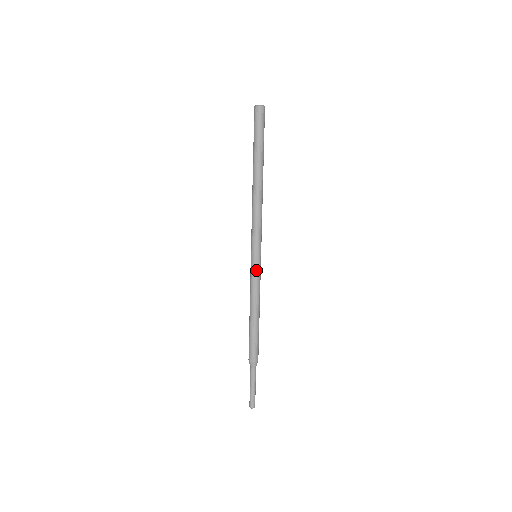
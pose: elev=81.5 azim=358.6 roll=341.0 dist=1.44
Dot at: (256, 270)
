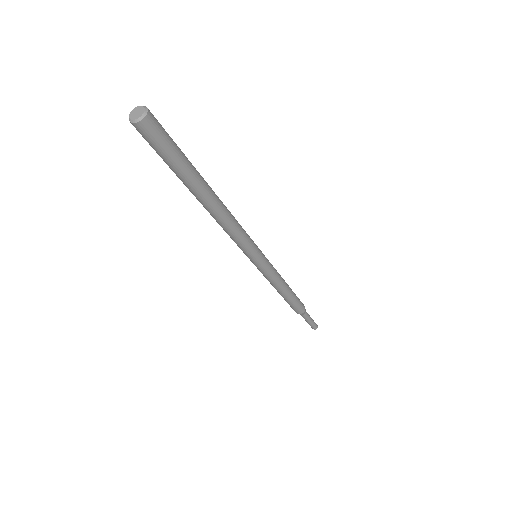
Dot at: (259, 269)
